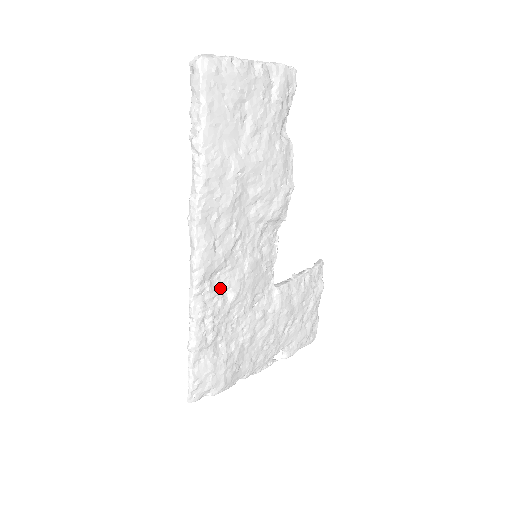
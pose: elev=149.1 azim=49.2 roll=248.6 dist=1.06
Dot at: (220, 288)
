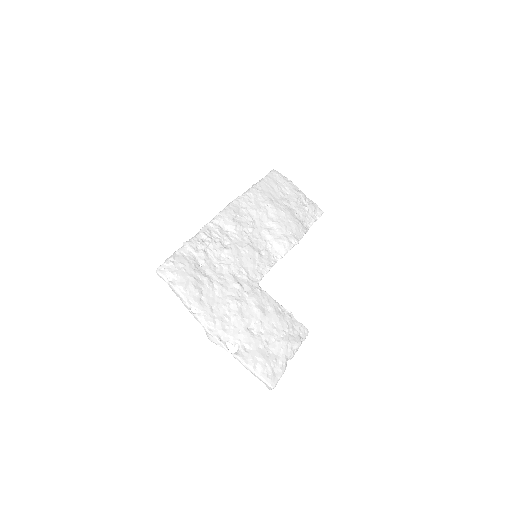
Dot at: (224, 238)
